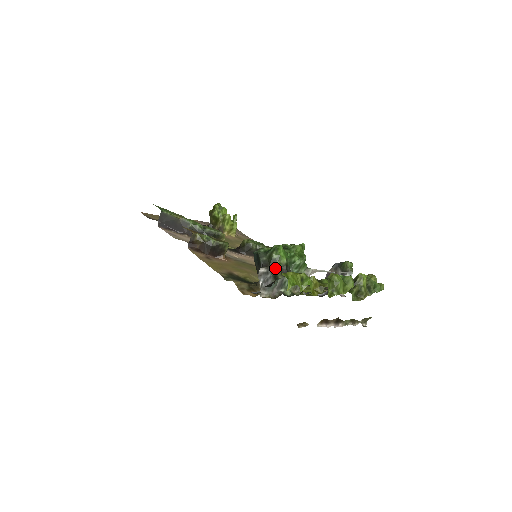
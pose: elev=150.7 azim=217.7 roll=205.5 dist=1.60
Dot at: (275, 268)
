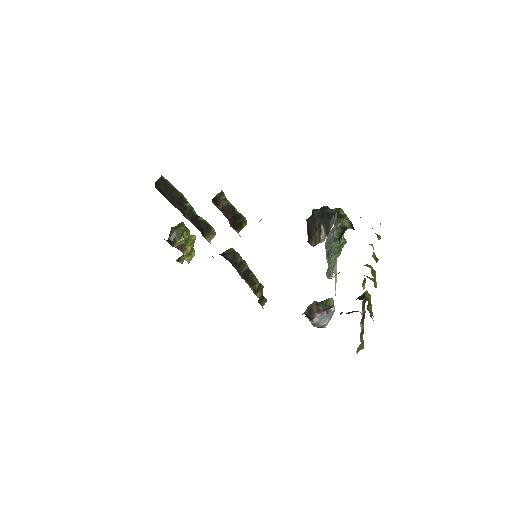
Dot at: (342, 222)
